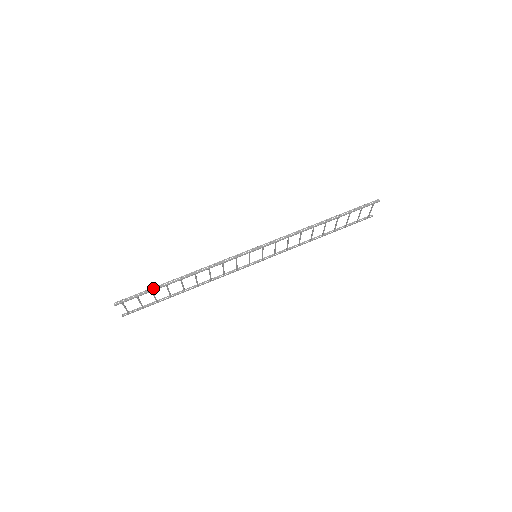
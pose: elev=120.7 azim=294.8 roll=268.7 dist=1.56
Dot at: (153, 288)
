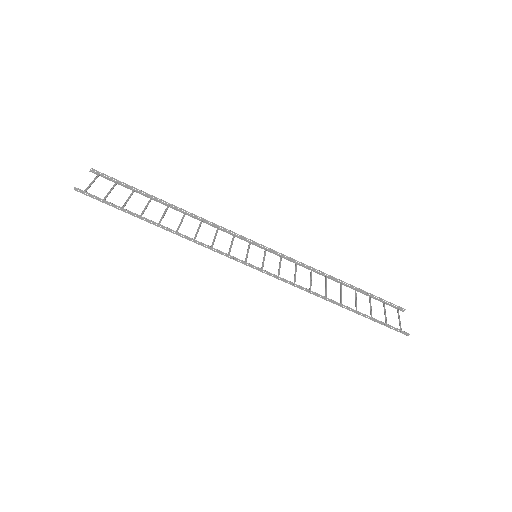
Dot at: (124, 210)
